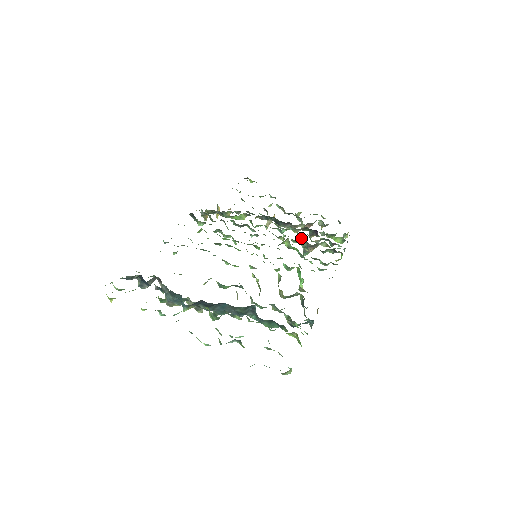
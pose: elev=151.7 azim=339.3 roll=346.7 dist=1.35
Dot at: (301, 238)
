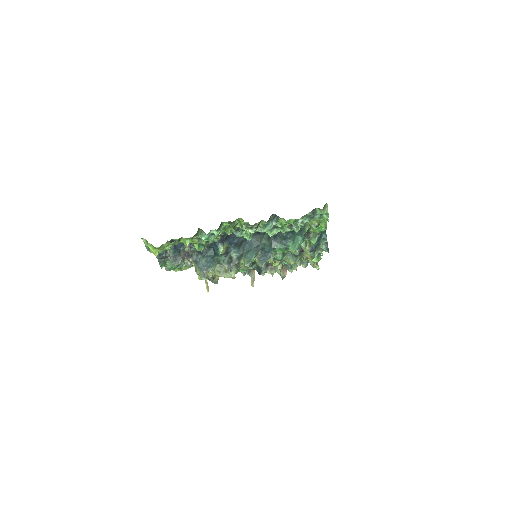
Dot at: occluded
